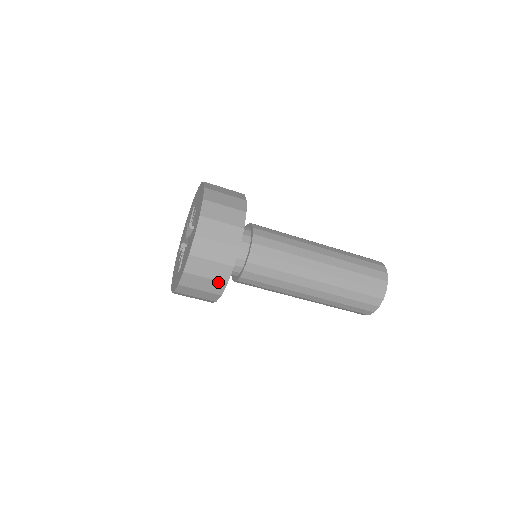
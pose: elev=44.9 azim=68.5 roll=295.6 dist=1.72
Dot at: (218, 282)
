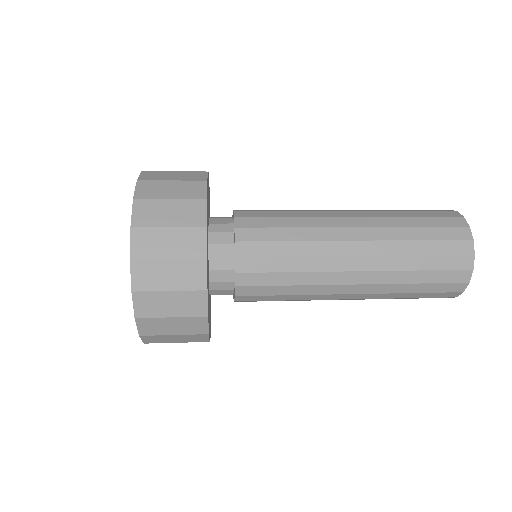
Dot at: occluded
